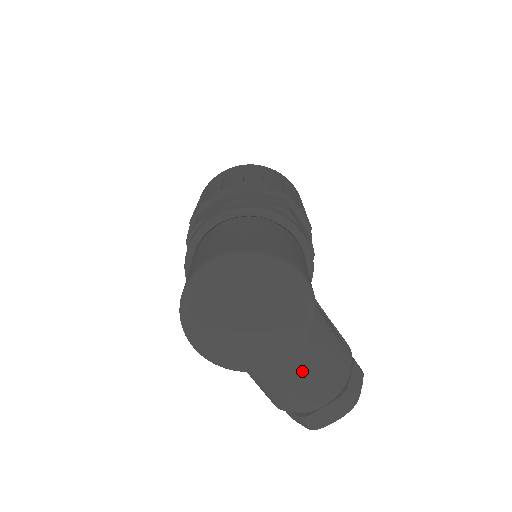
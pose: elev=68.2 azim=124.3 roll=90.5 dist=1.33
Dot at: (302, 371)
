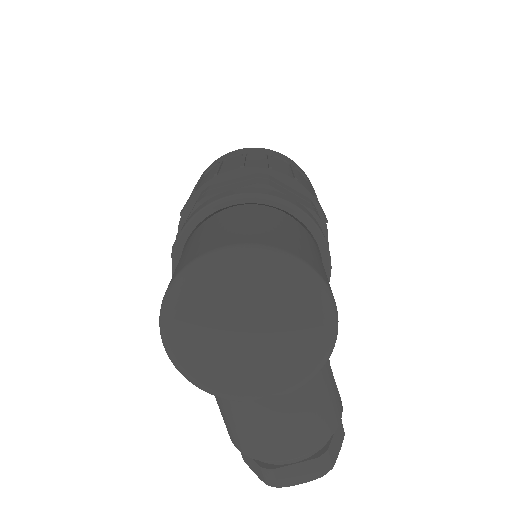
Dot at: (288, 416)
